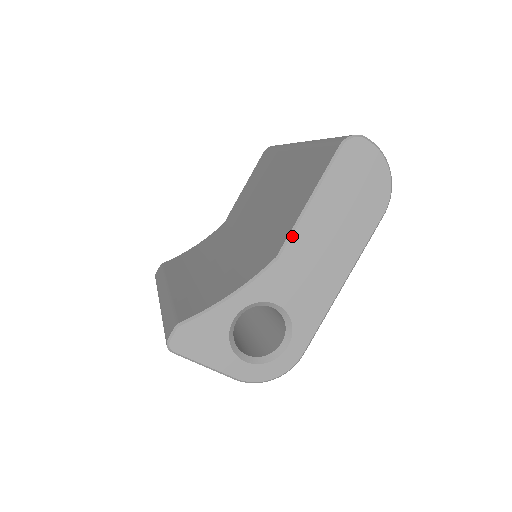
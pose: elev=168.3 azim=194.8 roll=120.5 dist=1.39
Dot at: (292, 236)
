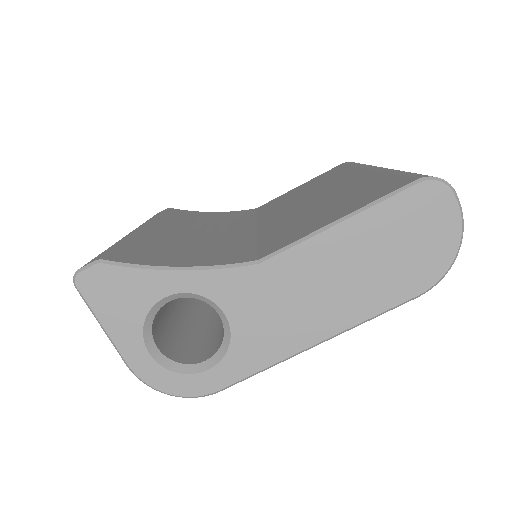
Dot at: (292, 248)
